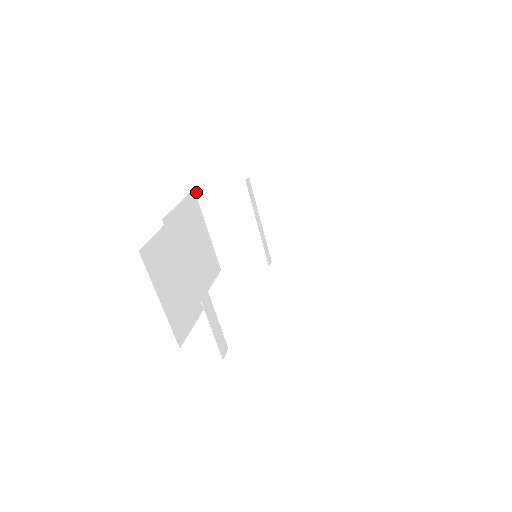
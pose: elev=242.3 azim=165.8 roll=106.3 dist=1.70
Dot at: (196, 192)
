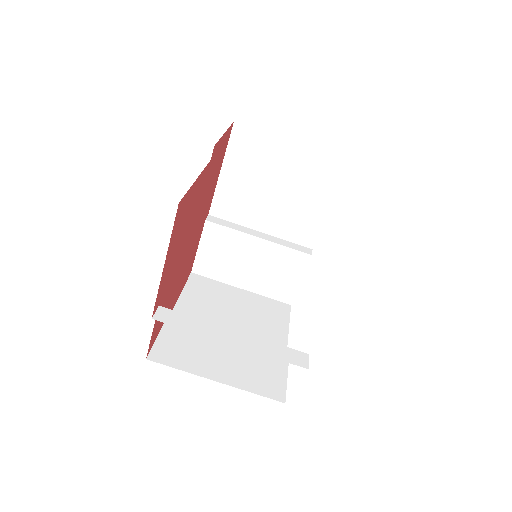
Dot at: (196, 273)
